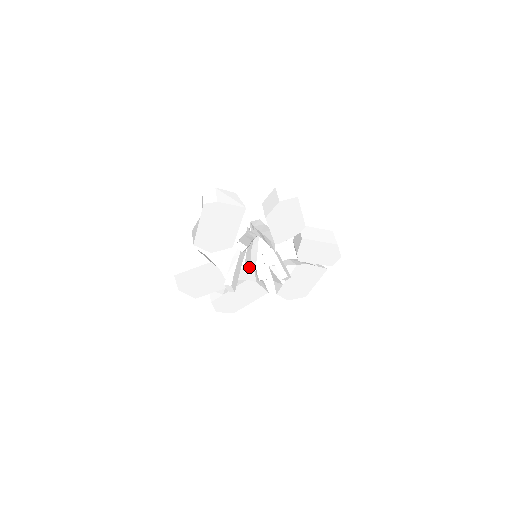
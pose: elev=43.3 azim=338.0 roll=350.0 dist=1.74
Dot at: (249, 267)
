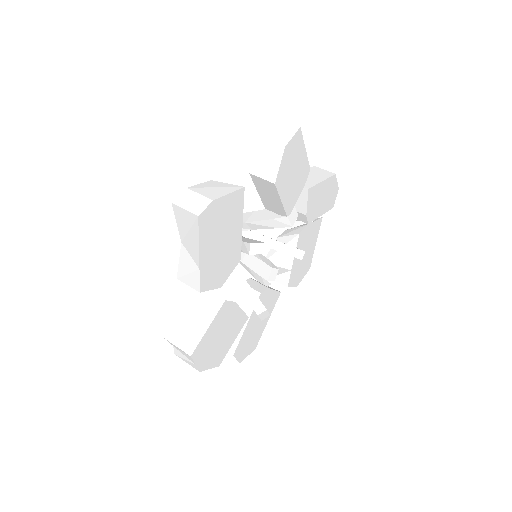
Dot at: (271, 270)
